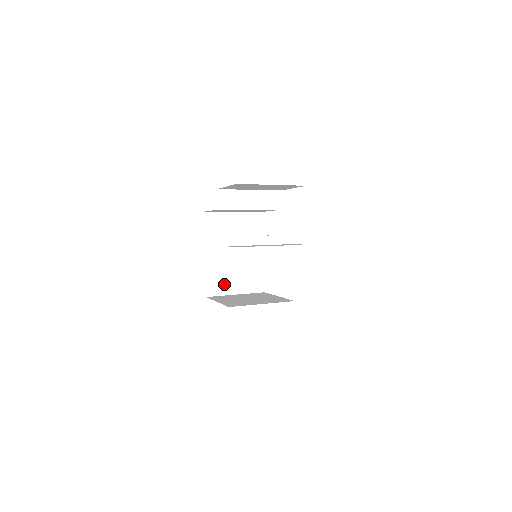
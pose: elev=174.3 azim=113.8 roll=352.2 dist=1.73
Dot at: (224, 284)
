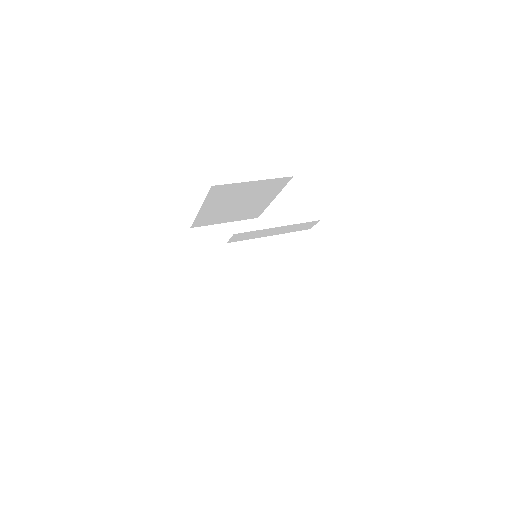
Dot at: (214, 220)
